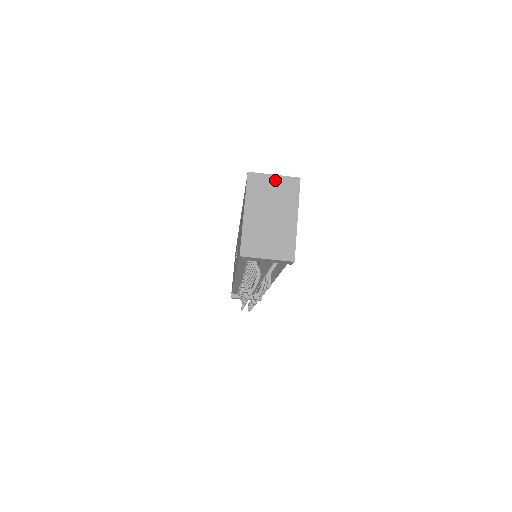
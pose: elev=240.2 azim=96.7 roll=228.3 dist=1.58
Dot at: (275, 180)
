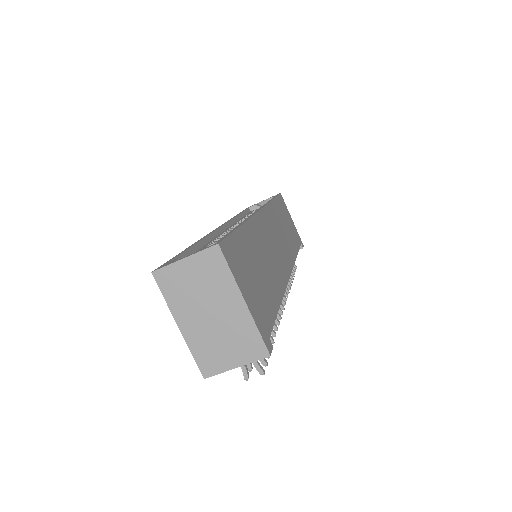
Dot at: (189, 265)
